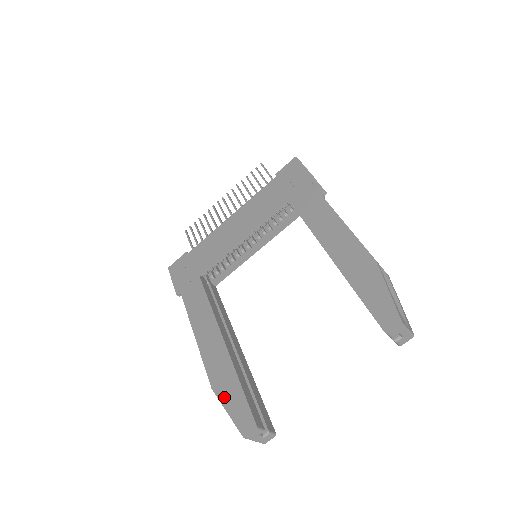
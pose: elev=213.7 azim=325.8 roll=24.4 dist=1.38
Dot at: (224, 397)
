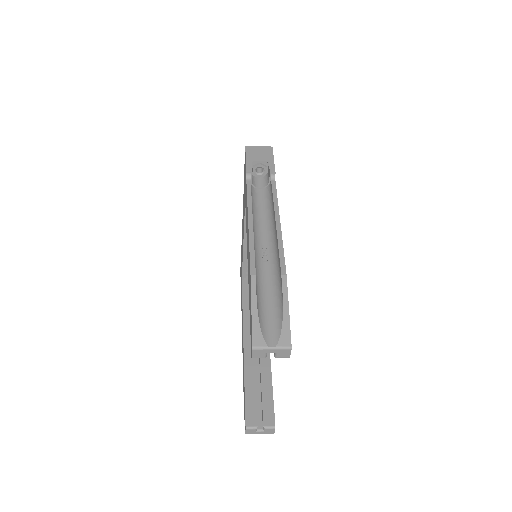
Dot at: occluded
